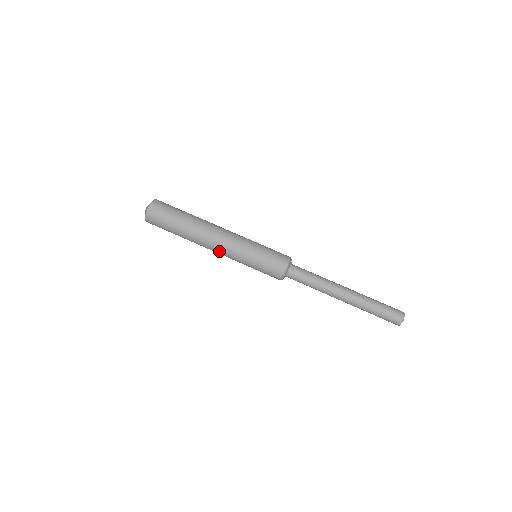
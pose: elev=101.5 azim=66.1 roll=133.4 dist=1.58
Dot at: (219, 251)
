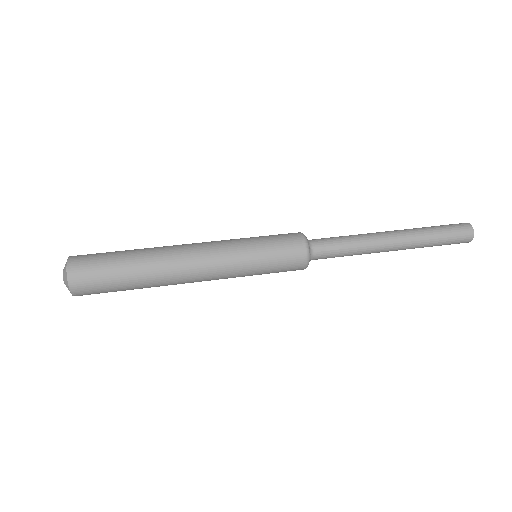
Dot at: (204, 261)
